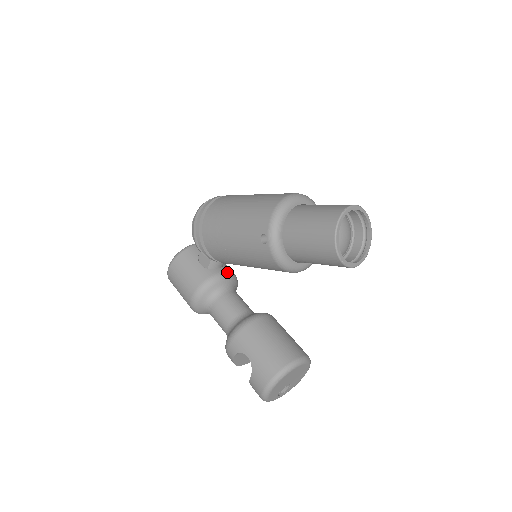
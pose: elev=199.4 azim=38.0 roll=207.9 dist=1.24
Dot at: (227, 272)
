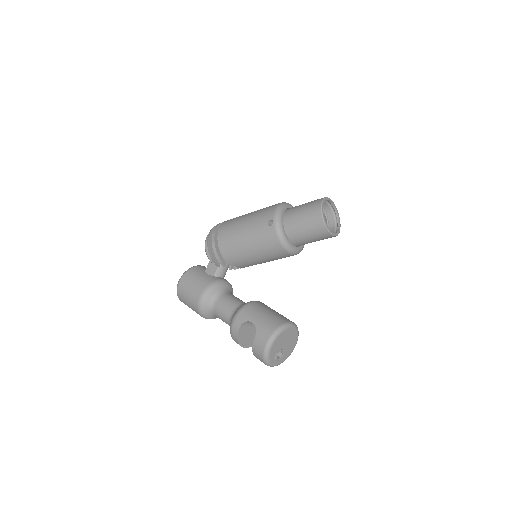
Dot at: occluded
